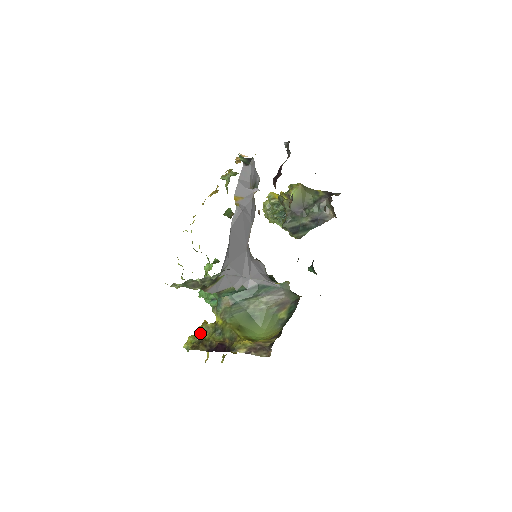
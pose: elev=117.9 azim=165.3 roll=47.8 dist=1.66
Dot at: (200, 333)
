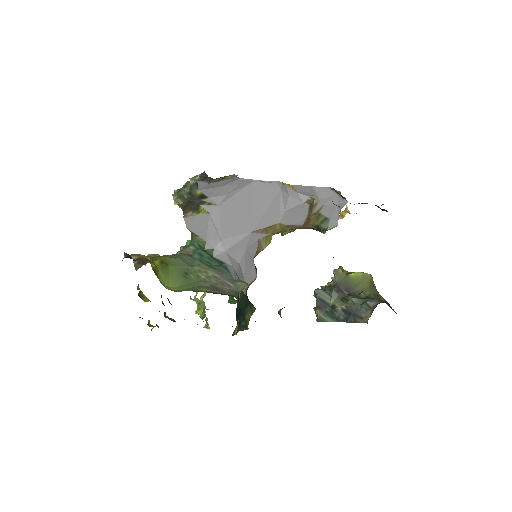
Dot at: occluded
